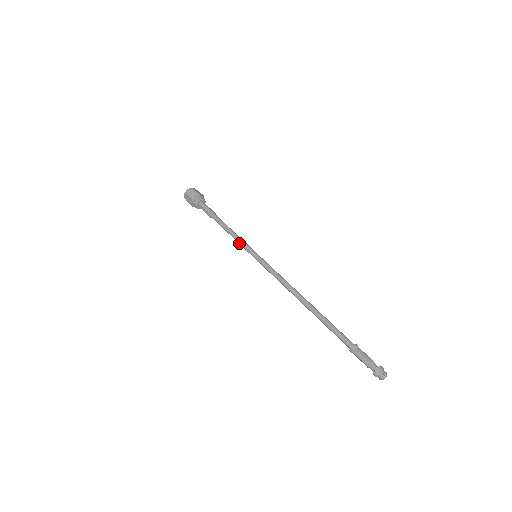
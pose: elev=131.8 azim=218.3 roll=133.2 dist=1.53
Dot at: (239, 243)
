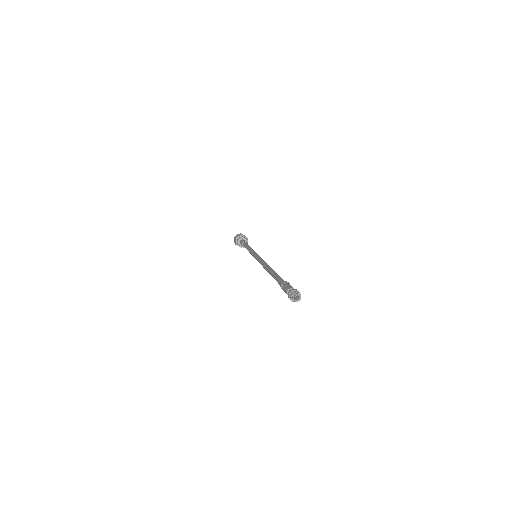
Dot at: (250, 252)
